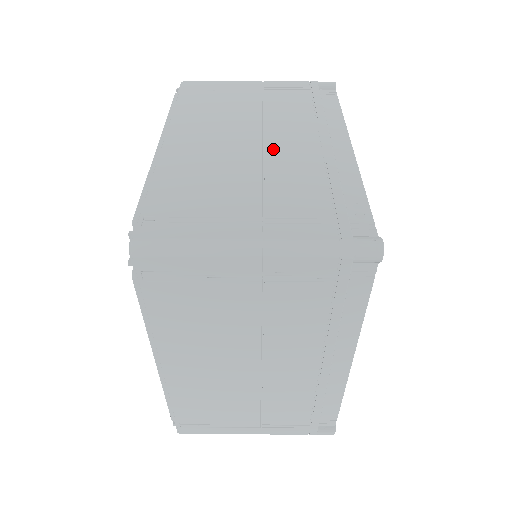
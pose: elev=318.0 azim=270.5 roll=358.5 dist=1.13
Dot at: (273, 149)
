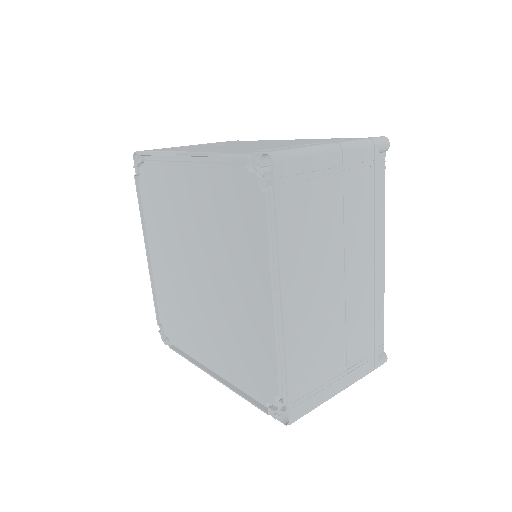
Dot at: occluded
